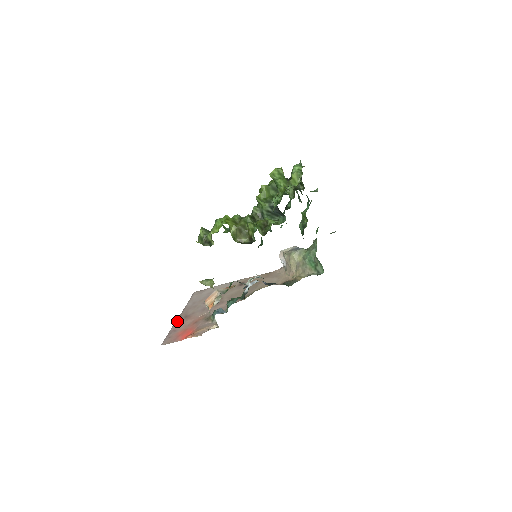
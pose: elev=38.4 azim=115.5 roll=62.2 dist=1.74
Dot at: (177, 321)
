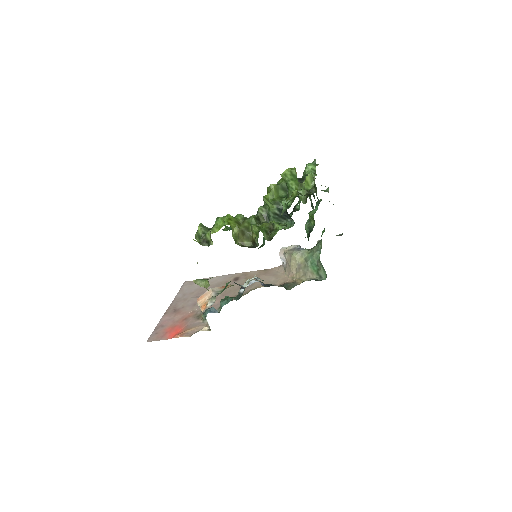
Dot at: (165, 315)
